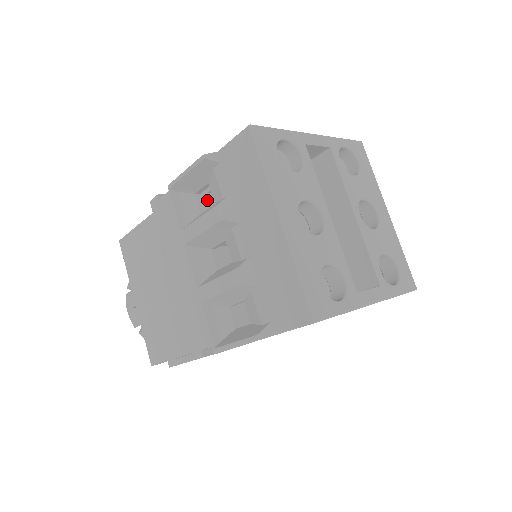
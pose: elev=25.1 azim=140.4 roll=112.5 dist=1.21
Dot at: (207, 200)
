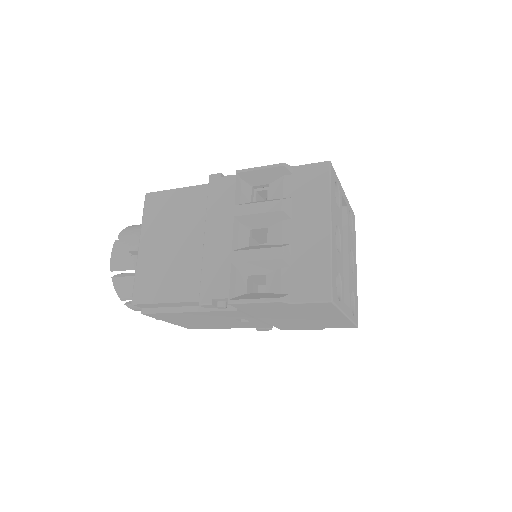
Dot at: (256, 196)
